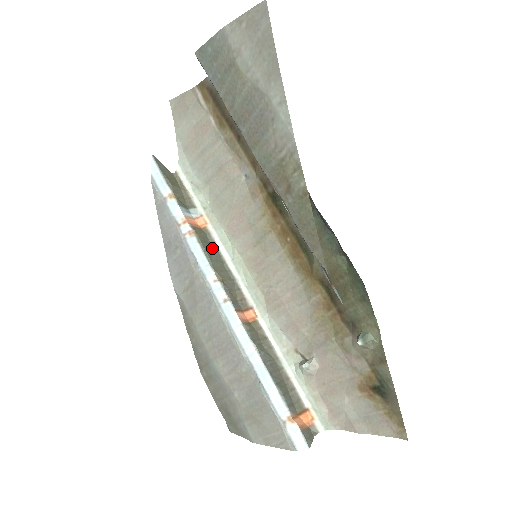
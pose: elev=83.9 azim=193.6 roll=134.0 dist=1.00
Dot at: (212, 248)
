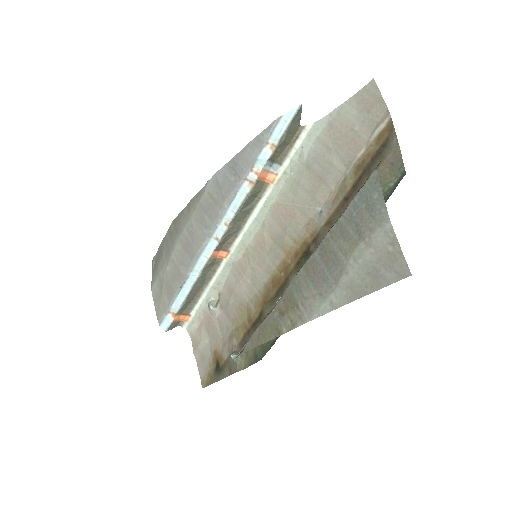
Dot at: (254, 200)
